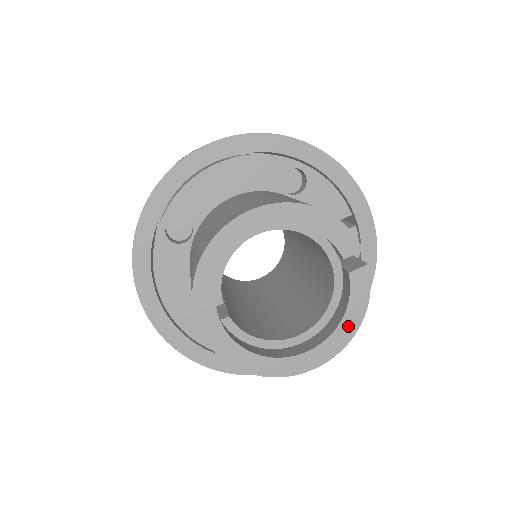
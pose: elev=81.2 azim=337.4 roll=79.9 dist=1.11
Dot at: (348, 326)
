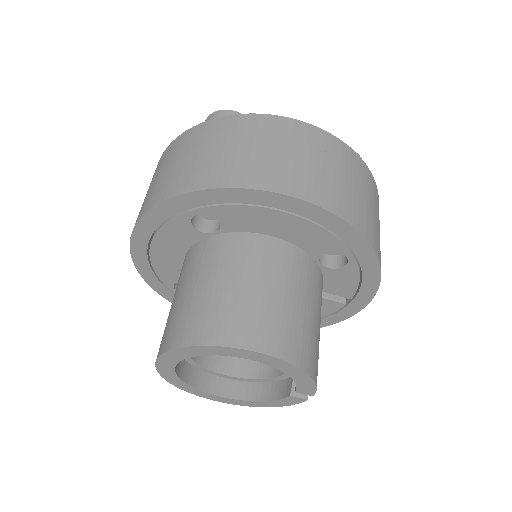
Dot at: (261, 404)
